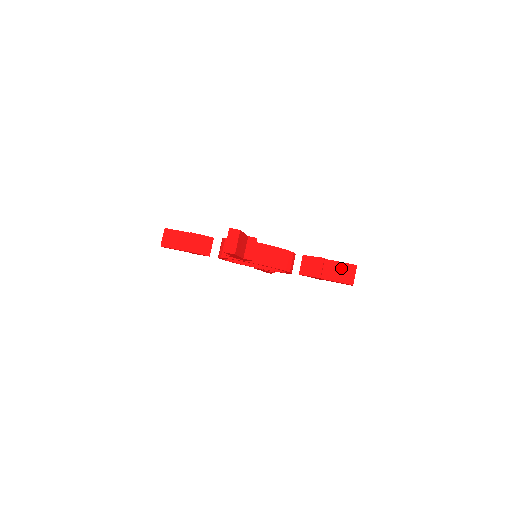
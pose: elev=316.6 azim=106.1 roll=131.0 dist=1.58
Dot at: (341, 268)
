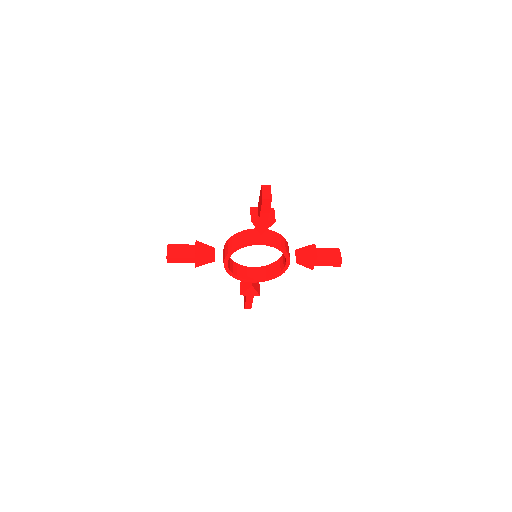
Dot at: (329, 252)
